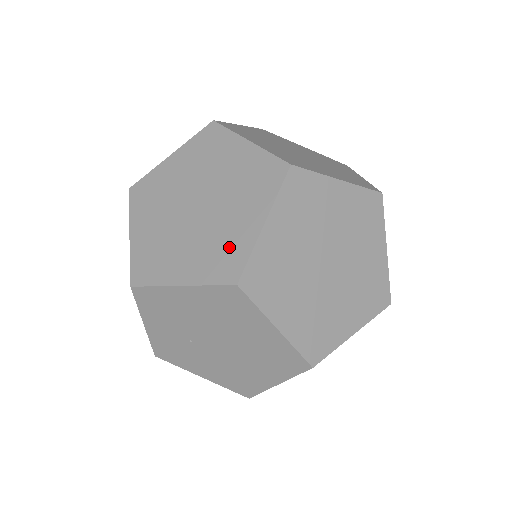
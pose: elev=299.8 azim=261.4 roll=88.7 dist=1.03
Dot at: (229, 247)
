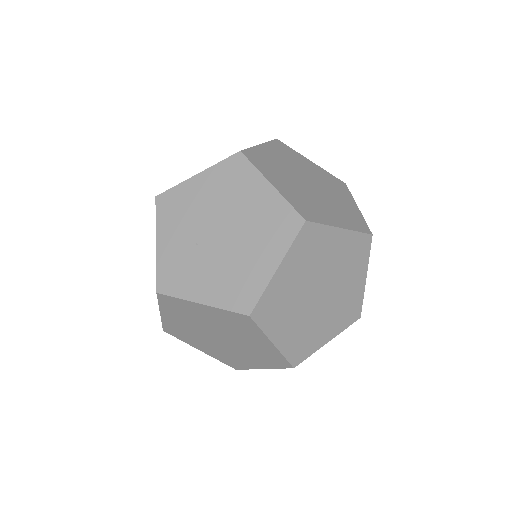
Dot at: occluded
